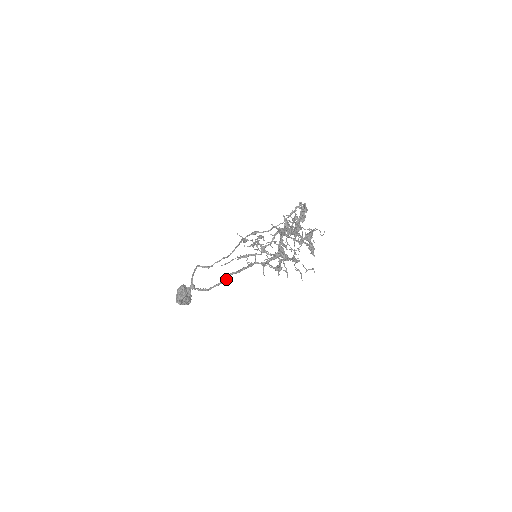
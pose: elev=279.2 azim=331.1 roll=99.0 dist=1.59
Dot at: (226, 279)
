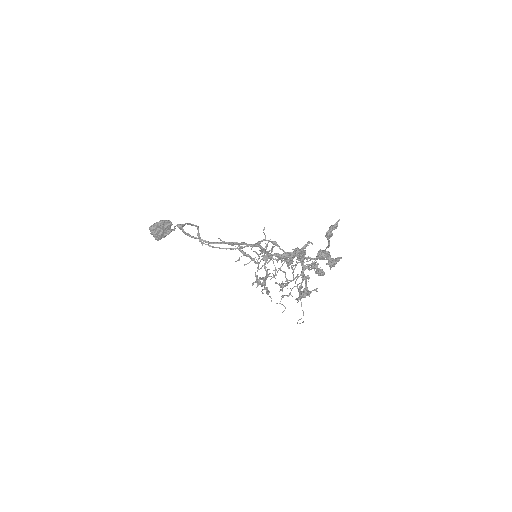
Dot at: (216, 243)
